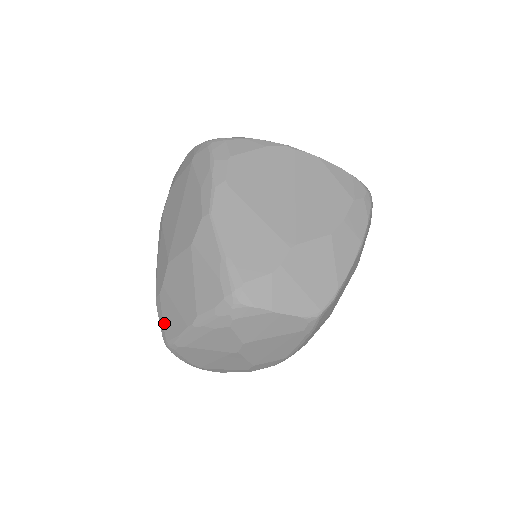
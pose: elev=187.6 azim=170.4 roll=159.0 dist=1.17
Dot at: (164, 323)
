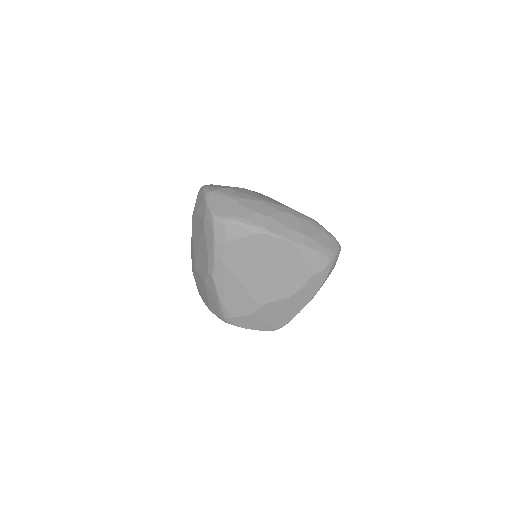
Dot at: (197, 287)
